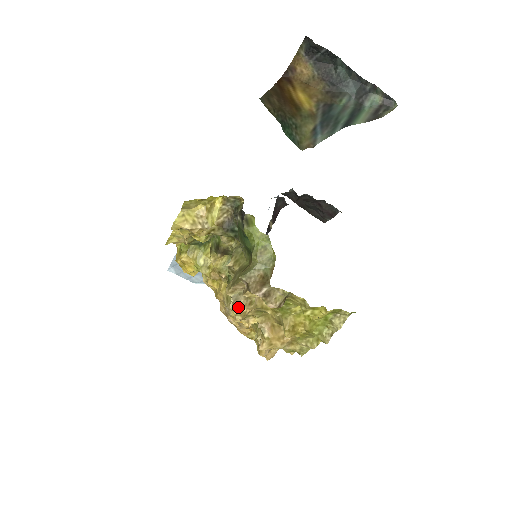
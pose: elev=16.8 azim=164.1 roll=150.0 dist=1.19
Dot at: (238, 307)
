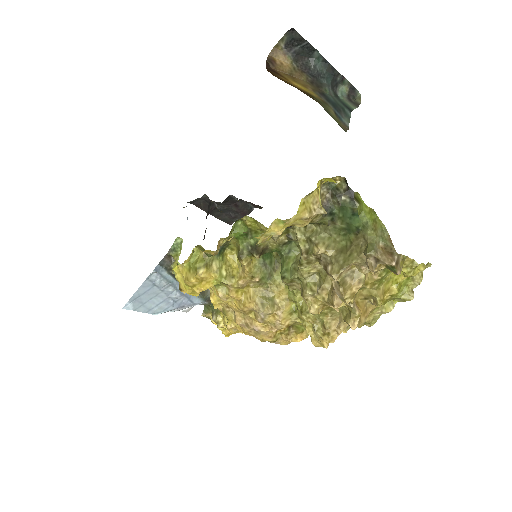
Dot at: (347, 290)
